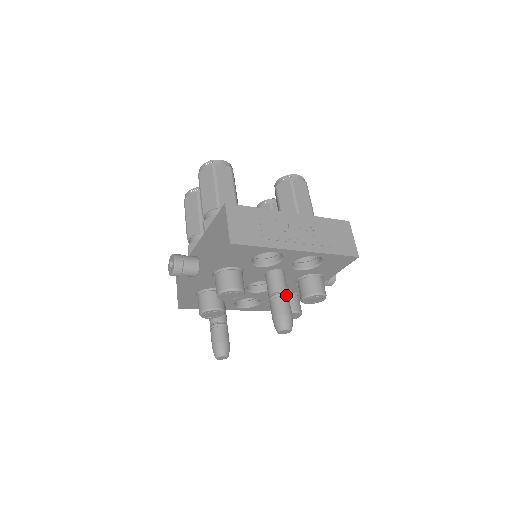
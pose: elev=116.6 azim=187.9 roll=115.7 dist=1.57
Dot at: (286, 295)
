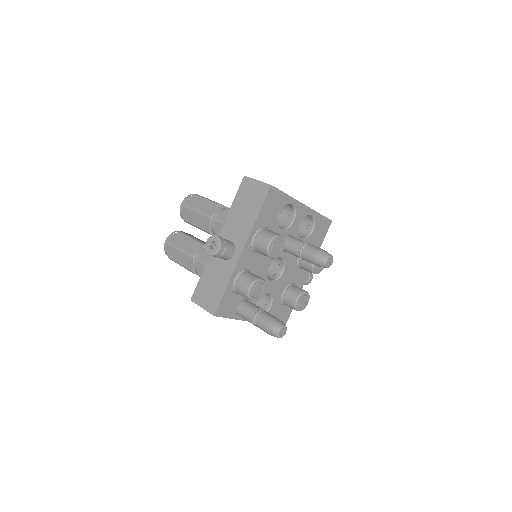
Dot at: occluded
